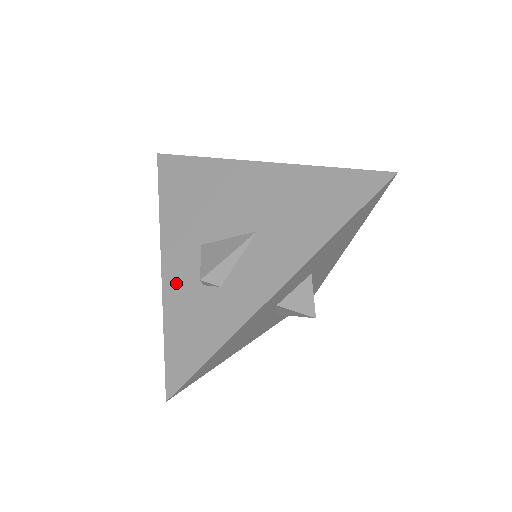
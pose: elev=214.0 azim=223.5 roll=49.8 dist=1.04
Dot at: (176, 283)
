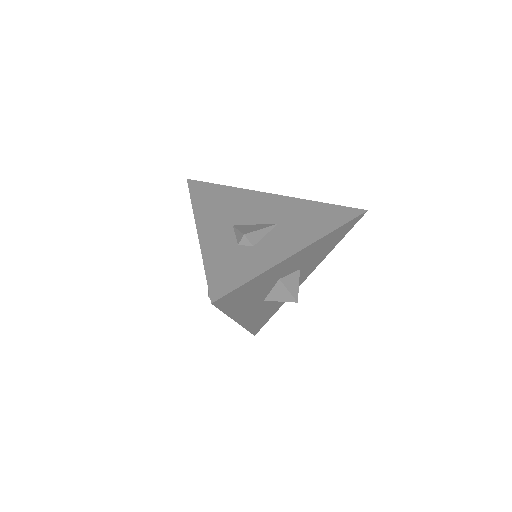
Dot at: (213, 242)
